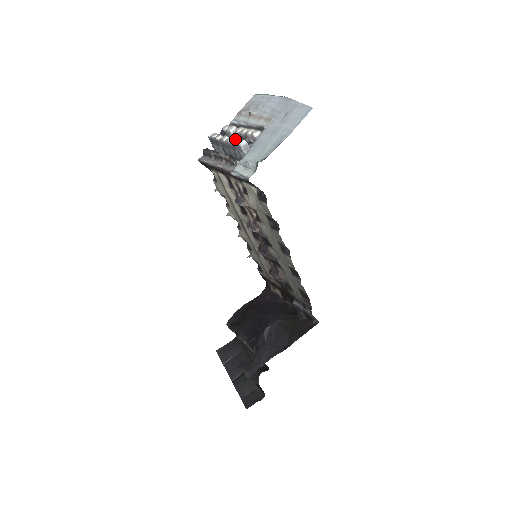
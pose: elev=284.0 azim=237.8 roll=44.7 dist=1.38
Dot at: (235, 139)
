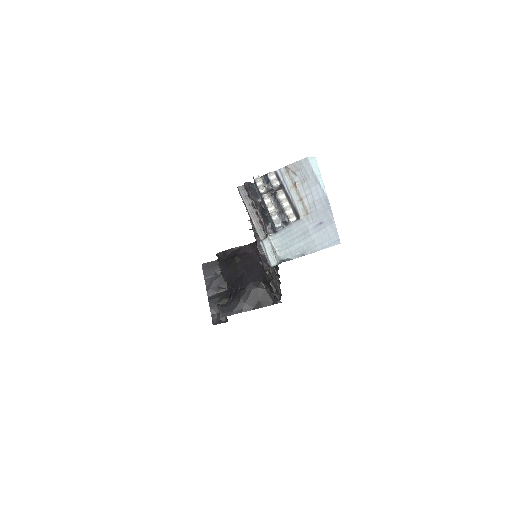
Dot at: (274, 214)
